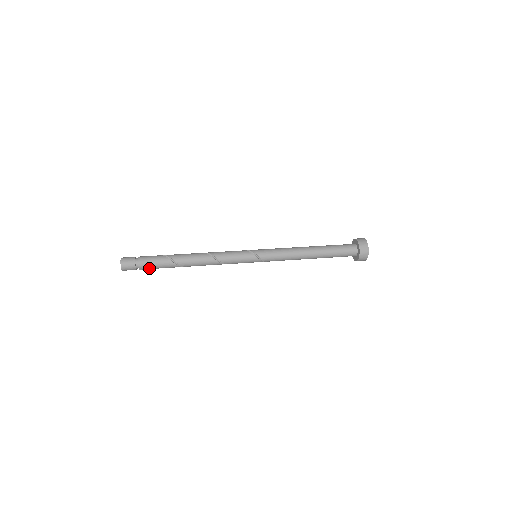
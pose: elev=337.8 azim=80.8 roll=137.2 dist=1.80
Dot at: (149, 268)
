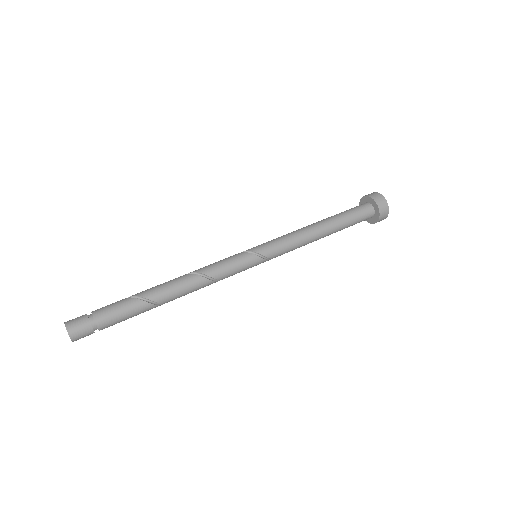
Dot at: (114, 323)
